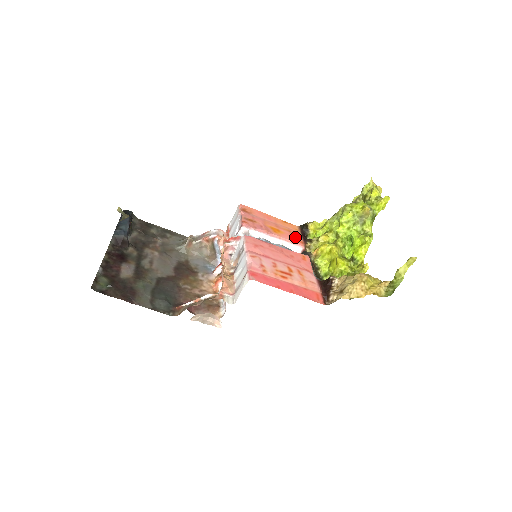
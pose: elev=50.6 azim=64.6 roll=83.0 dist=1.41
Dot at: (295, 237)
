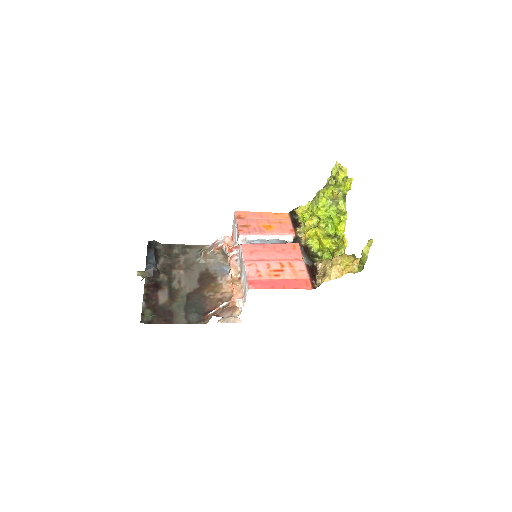
Dot at: (286, 227)
